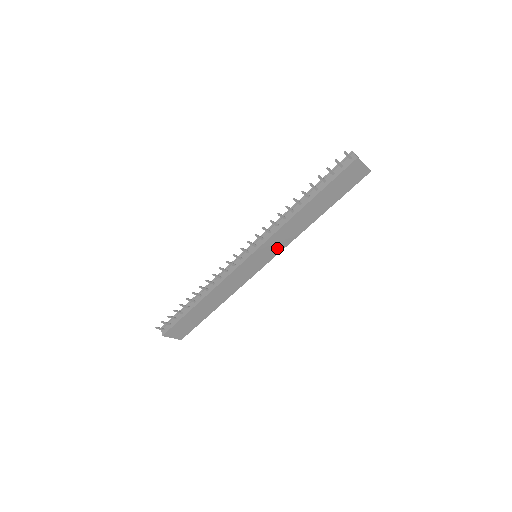
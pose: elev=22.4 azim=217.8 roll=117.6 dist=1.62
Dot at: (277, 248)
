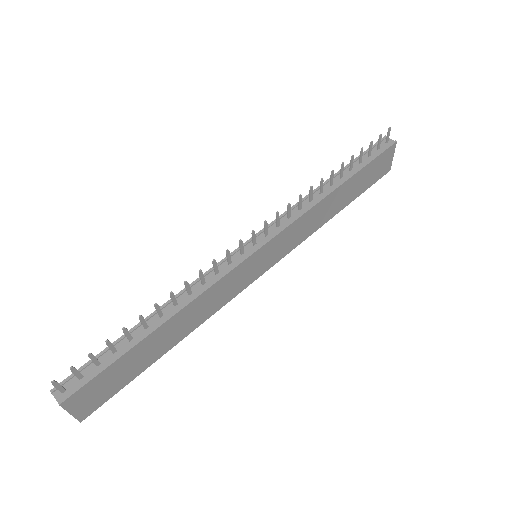
Dot at: (285, 248)
